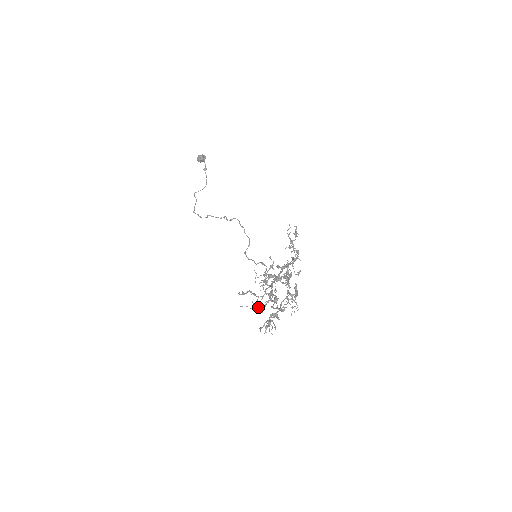
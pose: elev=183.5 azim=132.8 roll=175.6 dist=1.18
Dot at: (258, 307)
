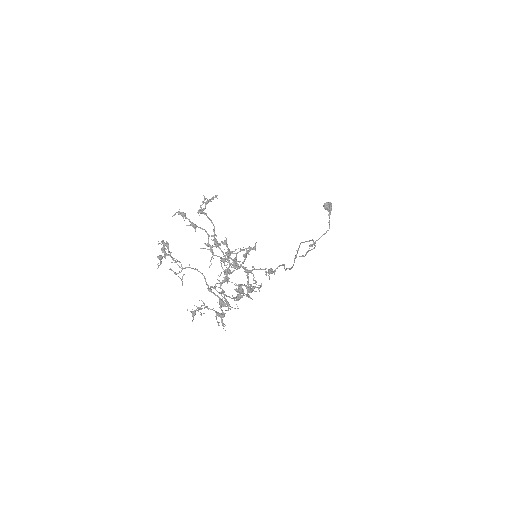
Dot at: (227, 303)
